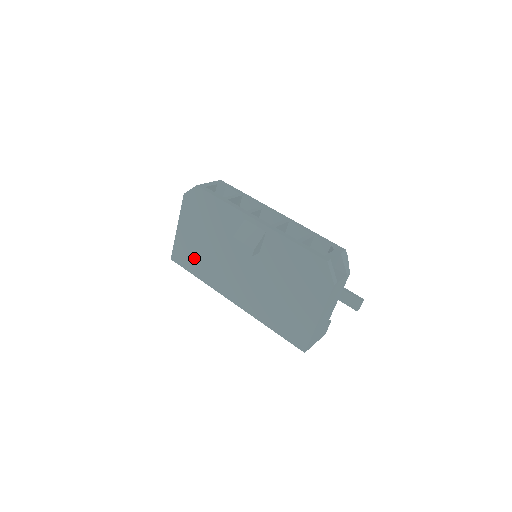
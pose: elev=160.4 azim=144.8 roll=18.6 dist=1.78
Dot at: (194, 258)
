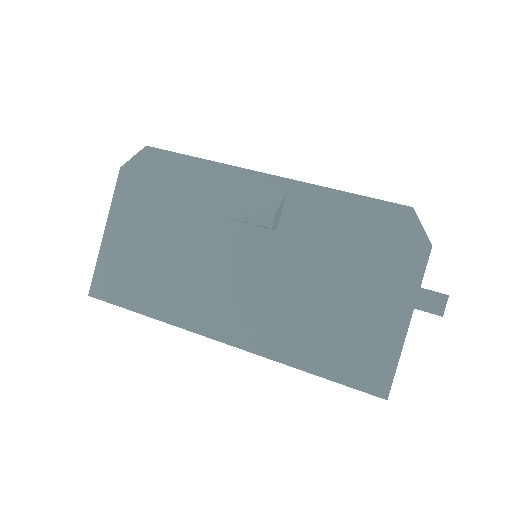
Dot at: (139, 279)
